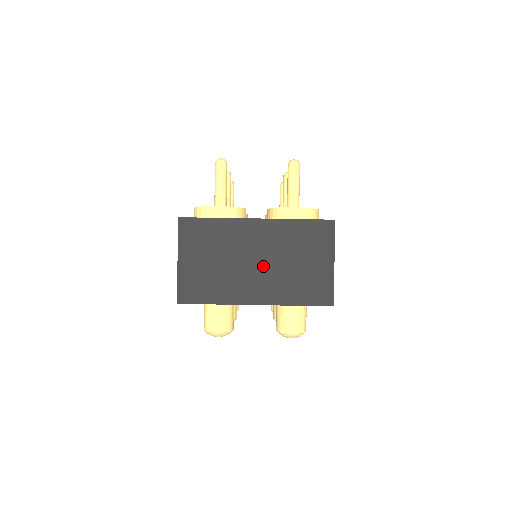
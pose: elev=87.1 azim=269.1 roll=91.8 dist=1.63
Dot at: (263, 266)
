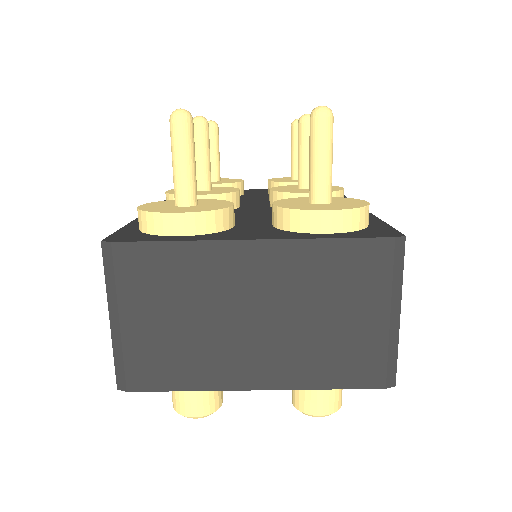
Dot at: (267, 325)
